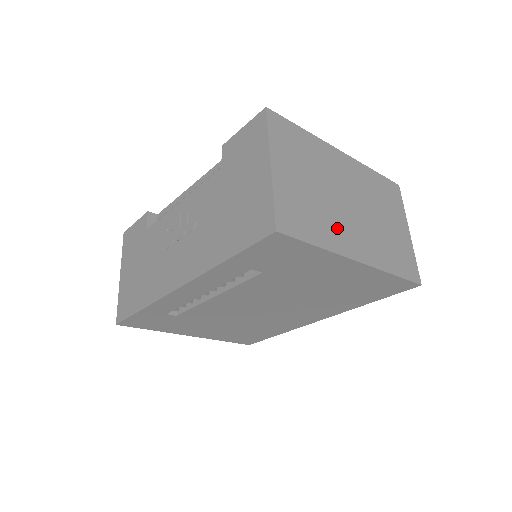
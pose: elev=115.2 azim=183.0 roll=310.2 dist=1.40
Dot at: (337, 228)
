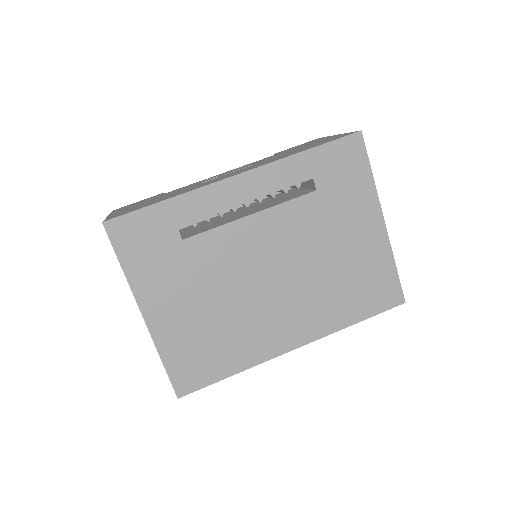
Dot at: occluded
